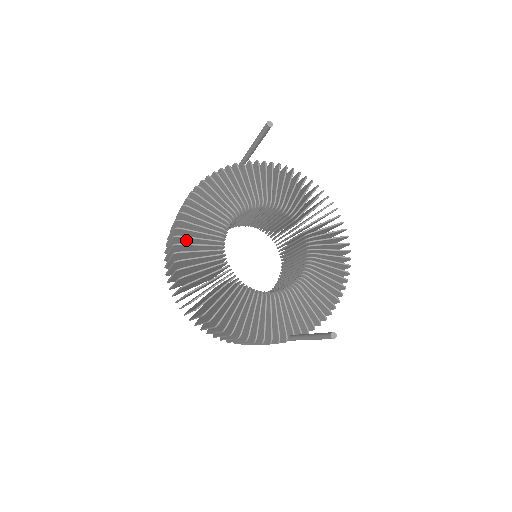
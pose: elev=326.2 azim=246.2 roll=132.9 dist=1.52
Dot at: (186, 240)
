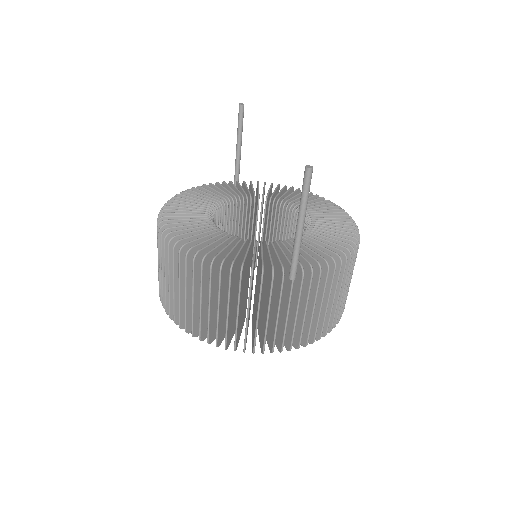
Dot at: occluded
